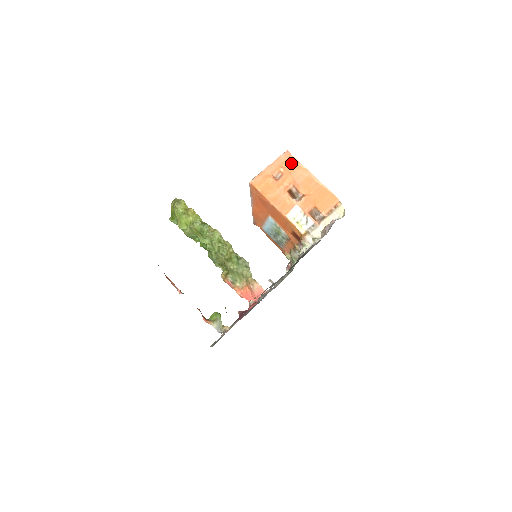
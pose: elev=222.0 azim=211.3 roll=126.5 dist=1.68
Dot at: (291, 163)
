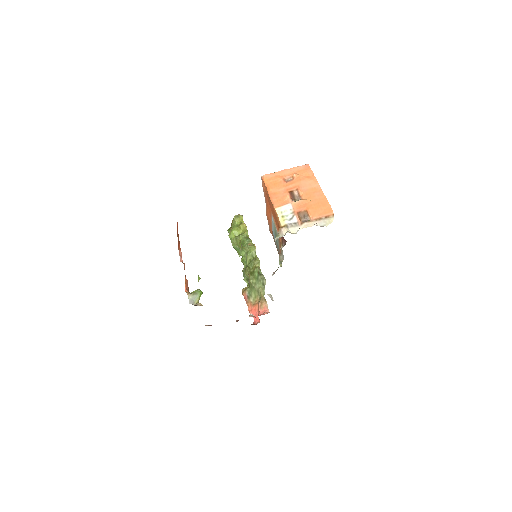
Dot at: (306, 173)
